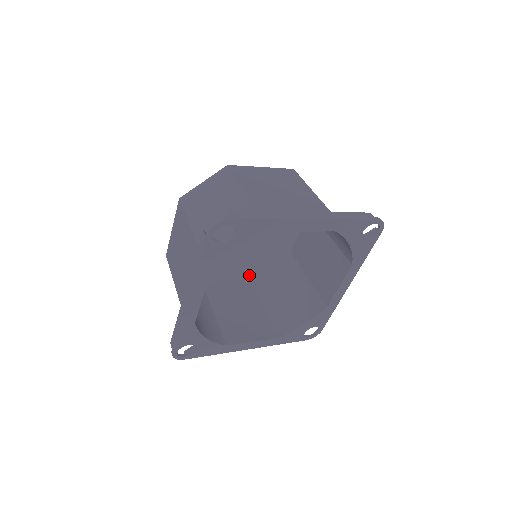
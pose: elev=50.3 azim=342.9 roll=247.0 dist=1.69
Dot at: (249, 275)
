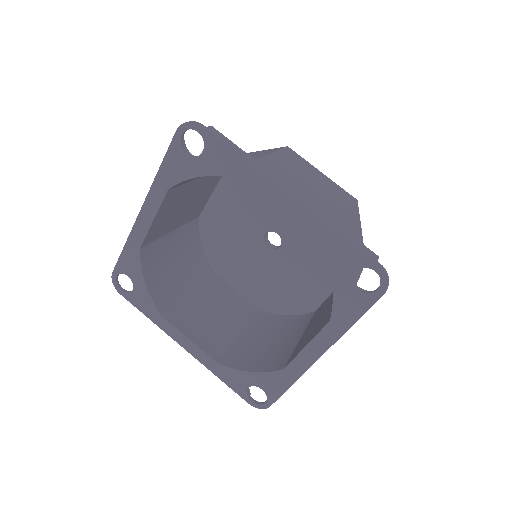
Dot at: (261, 304)
